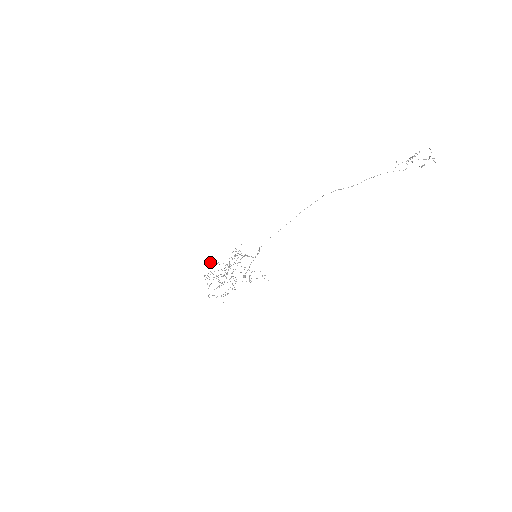
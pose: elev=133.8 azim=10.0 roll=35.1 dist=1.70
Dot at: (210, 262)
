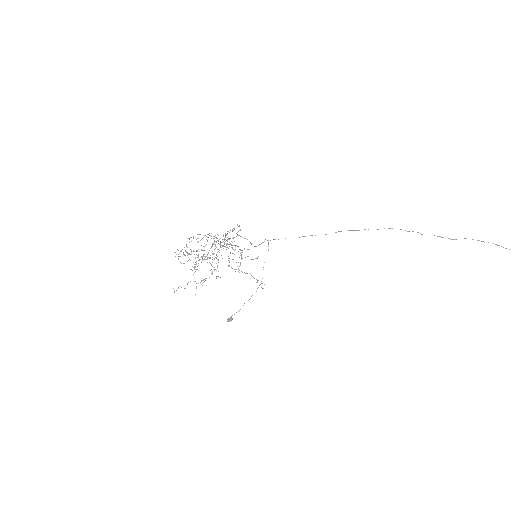
Dot at: (186, 252)
